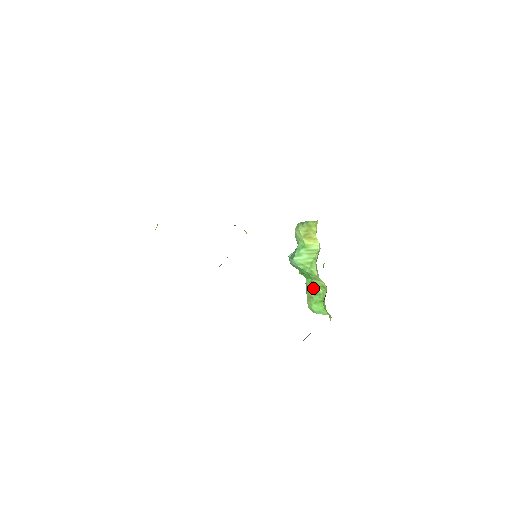
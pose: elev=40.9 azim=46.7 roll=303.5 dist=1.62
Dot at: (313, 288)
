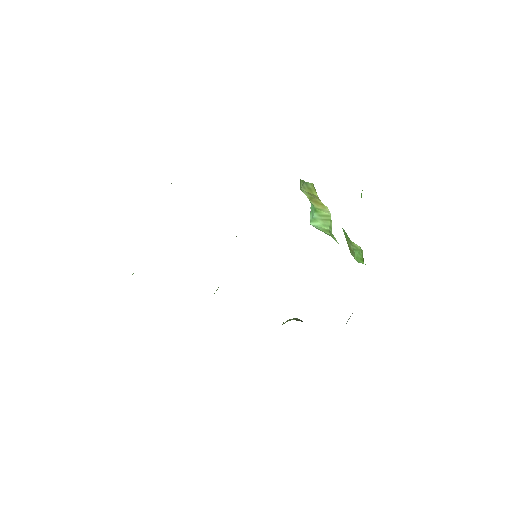
Dot at: (349, 242)
